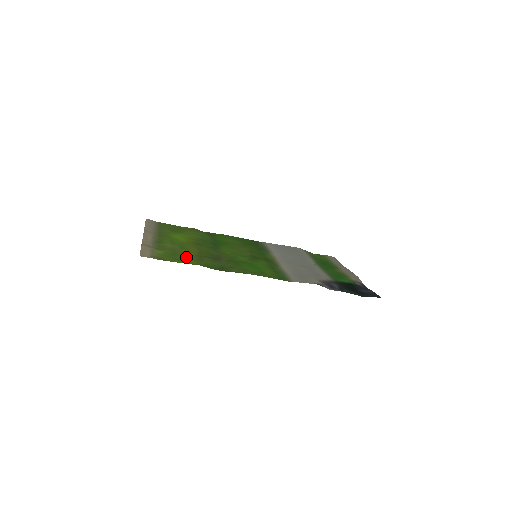
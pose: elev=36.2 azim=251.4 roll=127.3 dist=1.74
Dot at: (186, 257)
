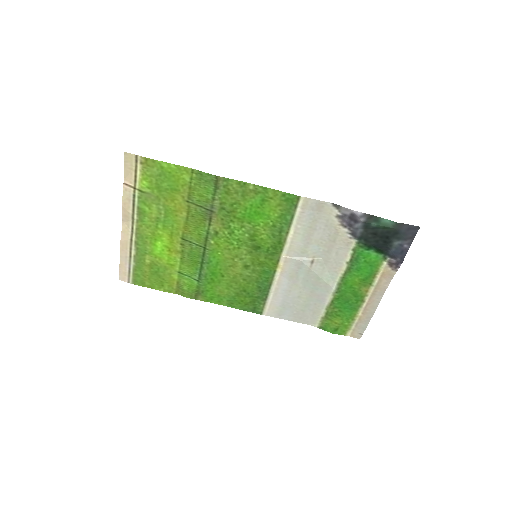
Dot at: (174, 187)
